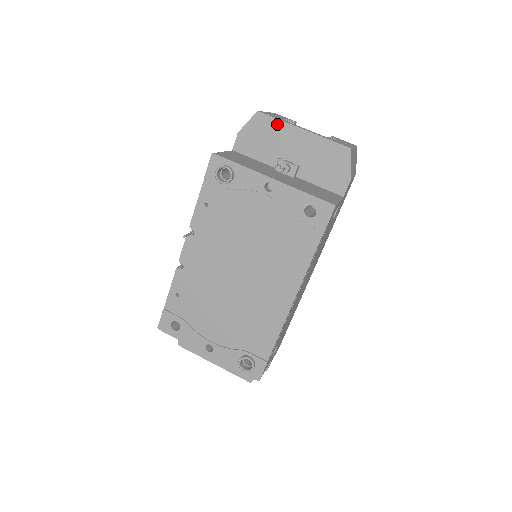
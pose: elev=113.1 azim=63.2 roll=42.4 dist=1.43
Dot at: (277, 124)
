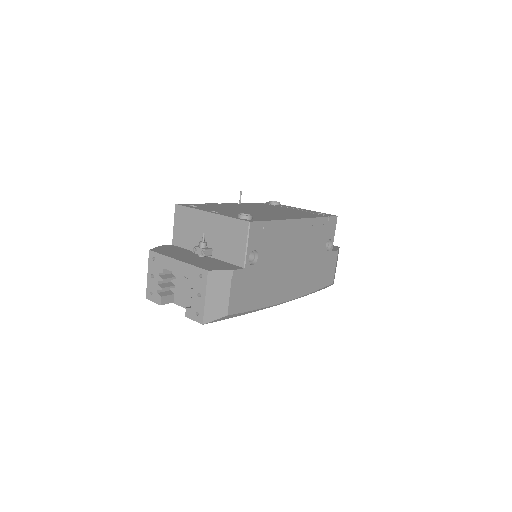
Dot at: occluded
